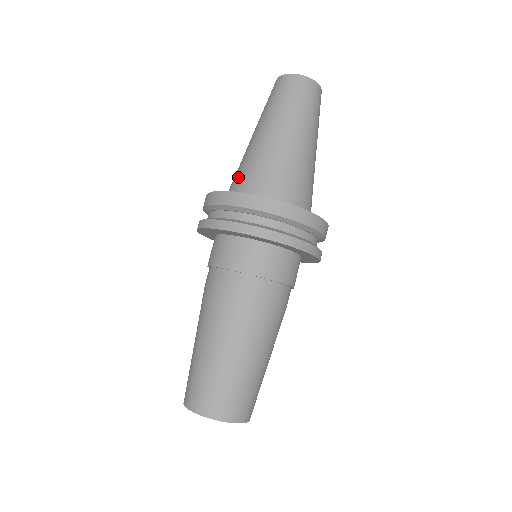
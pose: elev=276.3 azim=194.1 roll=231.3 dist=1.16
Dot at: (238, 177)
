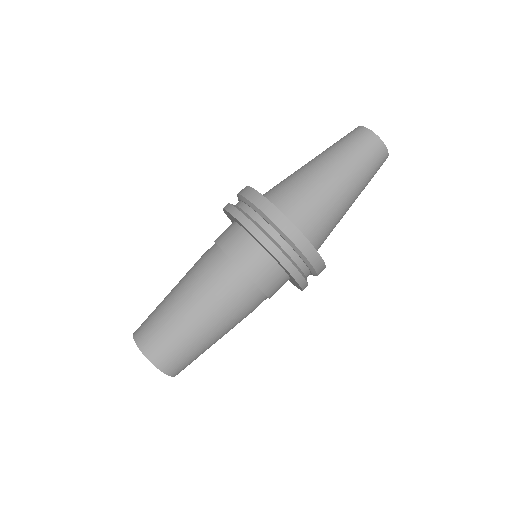
Dot at: (275, 186)
